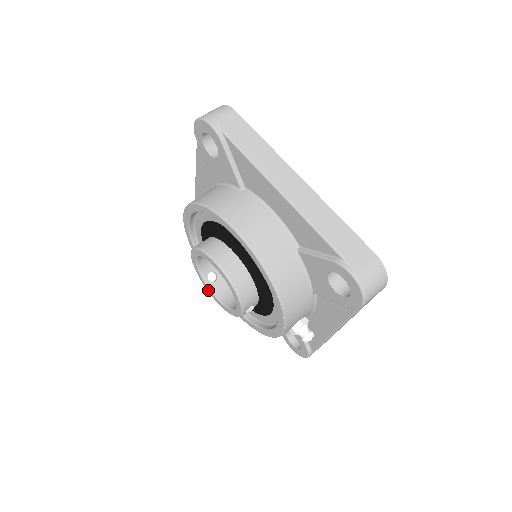
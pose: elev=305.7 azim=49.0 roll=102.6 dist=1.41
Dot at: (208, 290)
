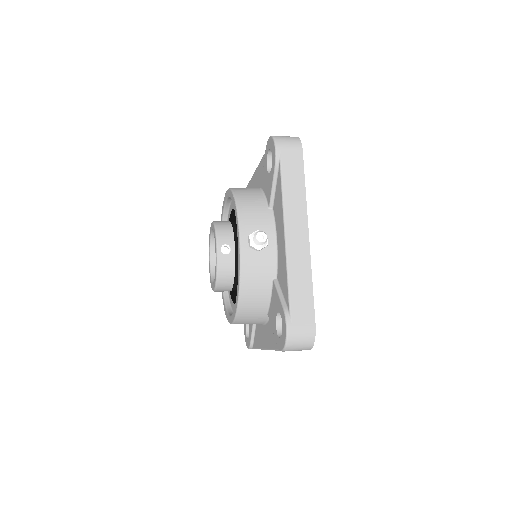
Dot at: (212, 287)
